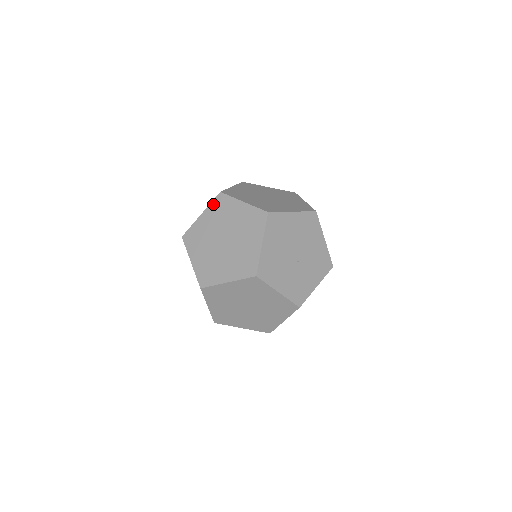
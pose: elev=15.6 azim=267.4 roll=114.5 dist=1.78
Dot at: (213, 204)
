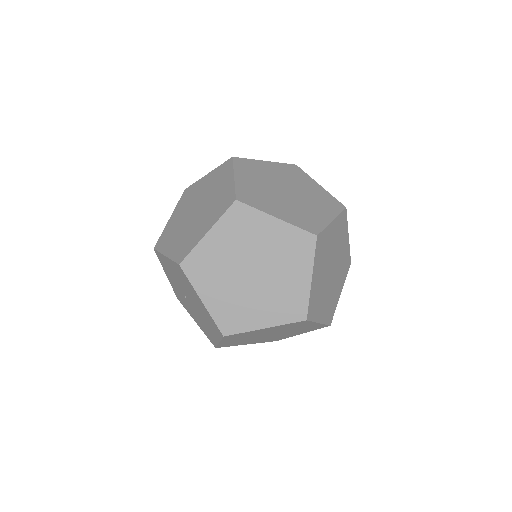
Dot at: occluded
